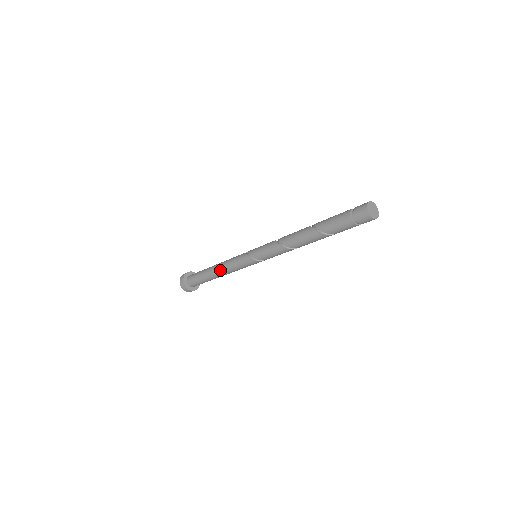
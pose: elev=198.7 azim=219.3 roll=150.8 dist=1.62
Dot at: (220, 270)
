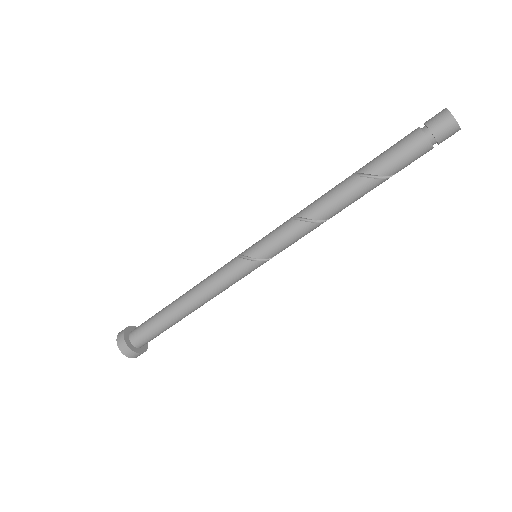
Dot at: (196, 301)
